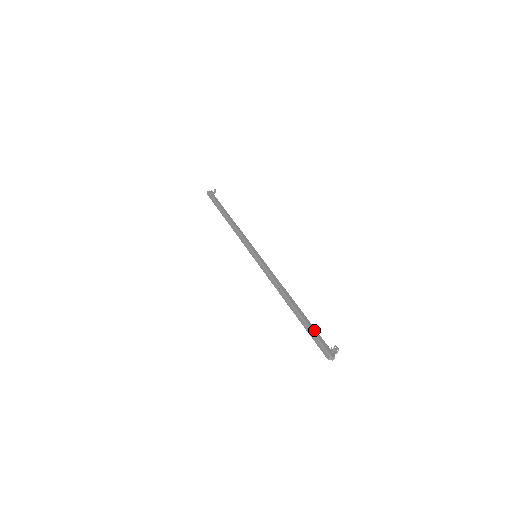
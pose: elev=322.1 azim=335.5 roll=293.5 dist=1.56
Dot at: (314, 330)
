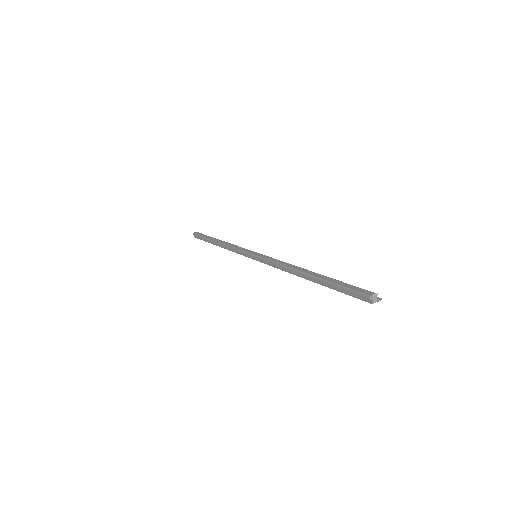
Dot at: occluded
